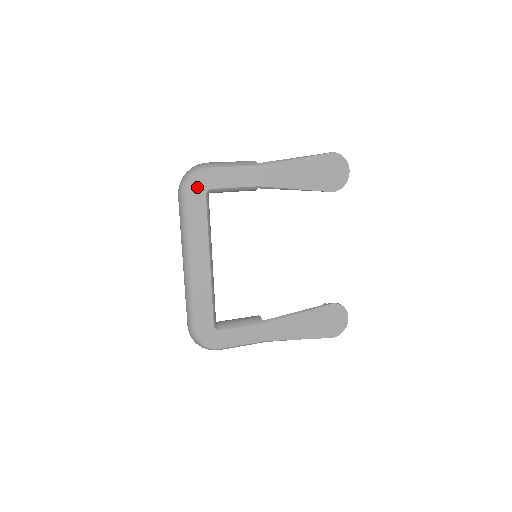
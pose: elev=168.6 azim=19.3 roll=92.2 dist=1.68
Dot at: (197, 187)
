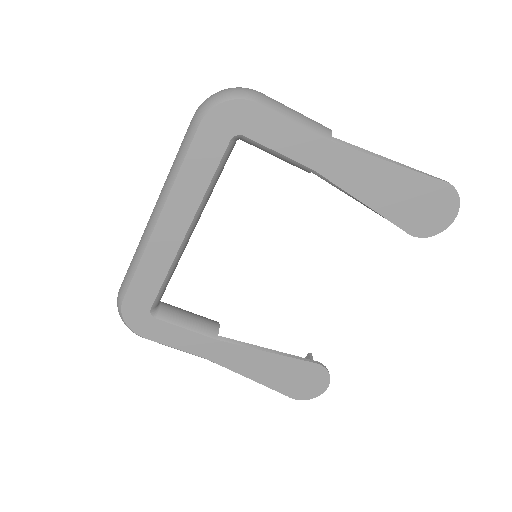
Dot at: (224, 121)
